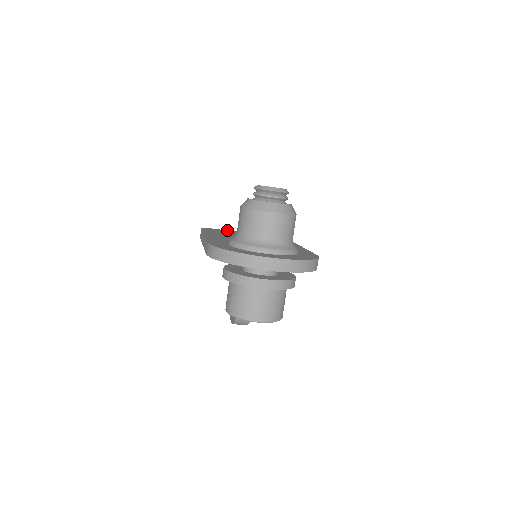
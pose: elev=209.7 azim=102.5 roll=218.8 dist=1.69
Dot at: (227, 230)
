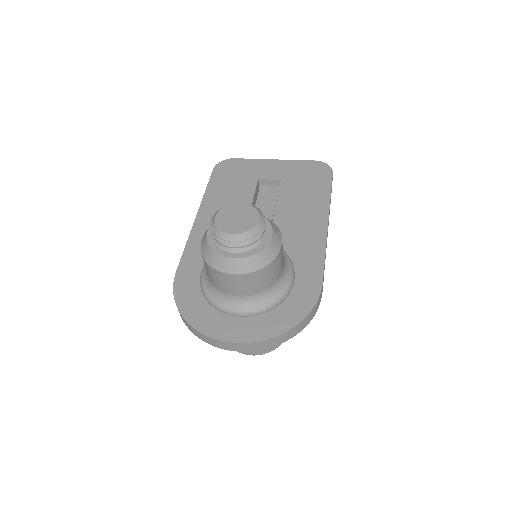
Dot at: (251, 160)
